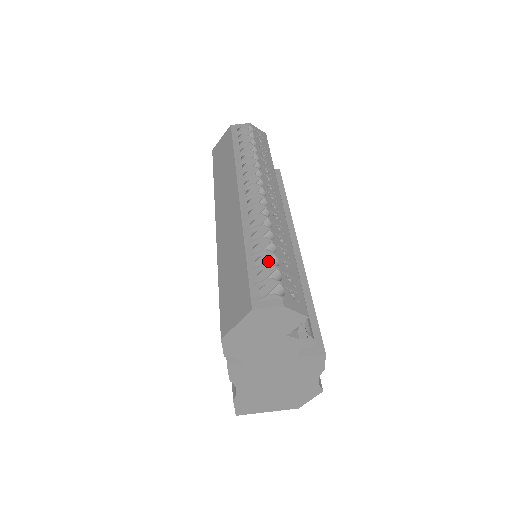
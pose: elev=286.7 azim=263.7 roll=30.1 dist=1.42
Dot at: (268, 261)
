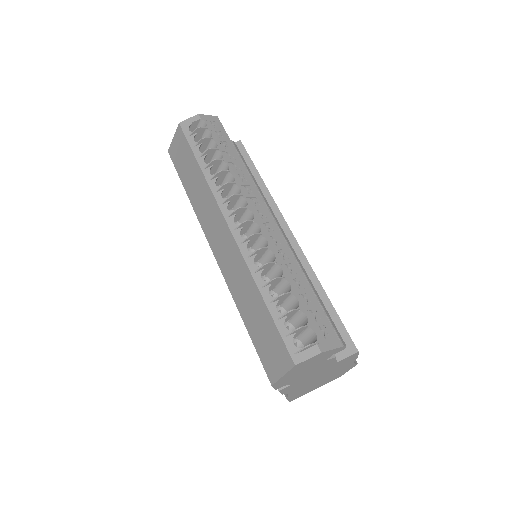
Dot at: (286, 299)
